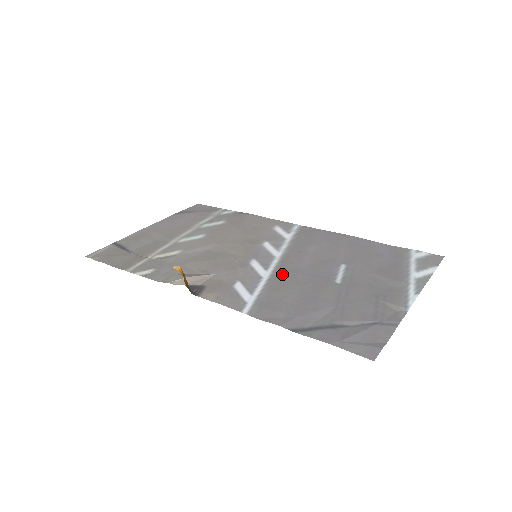
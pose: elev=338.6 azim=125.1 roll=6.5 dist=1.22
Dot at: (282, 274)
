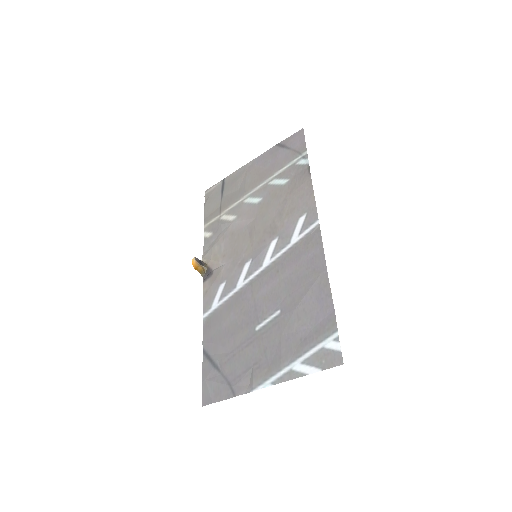
Dot at: (245, 293)
